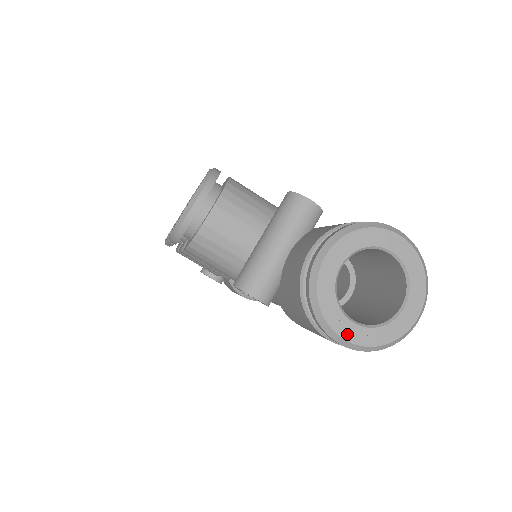
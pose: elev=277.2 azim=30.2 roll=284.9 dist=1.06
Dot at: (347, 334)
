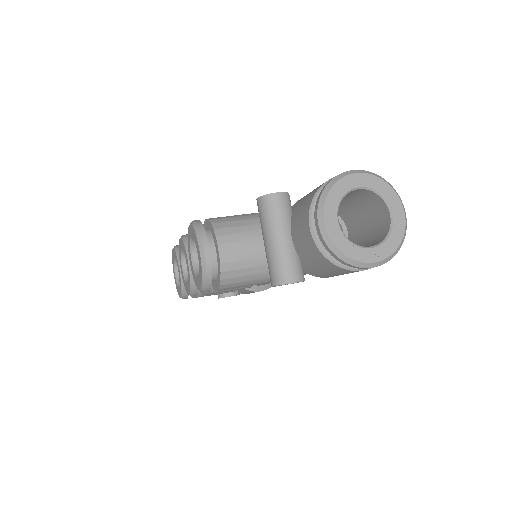
Dot at: (373, 258)
